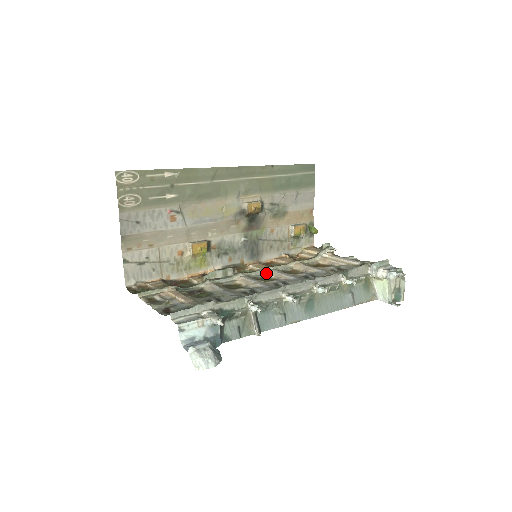
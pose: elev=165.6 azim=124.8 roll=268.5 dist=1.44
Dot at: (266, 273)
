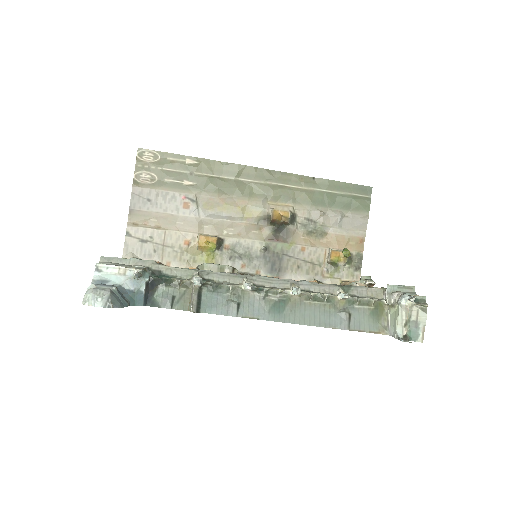
Dot at: occluded
